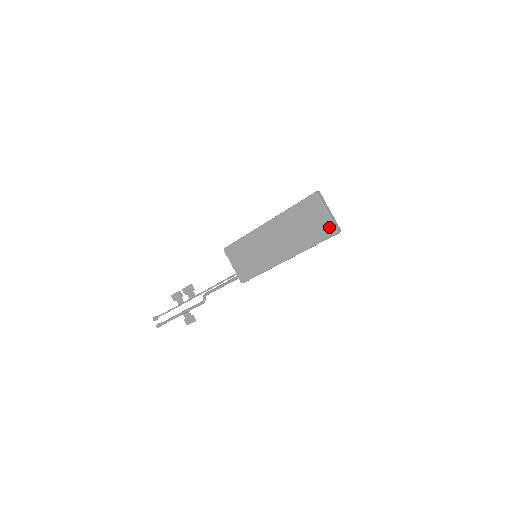
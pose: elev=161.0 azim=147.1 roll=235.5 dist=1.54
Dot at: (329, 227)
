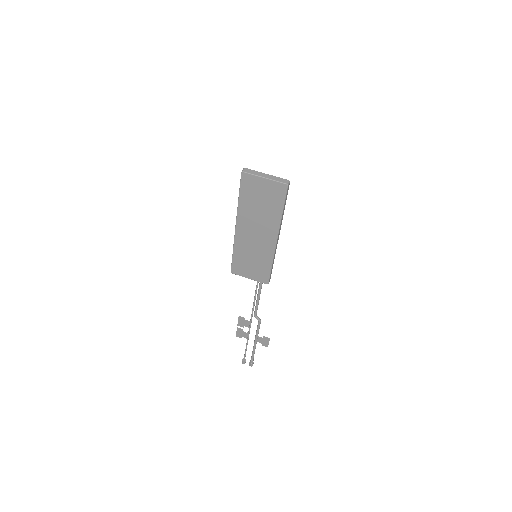
Dot at: (277, 187)
